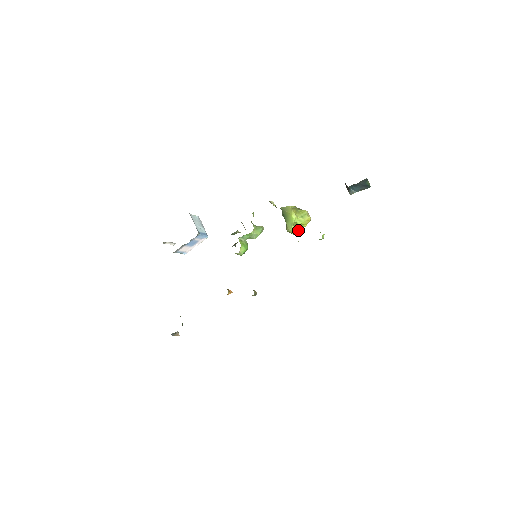
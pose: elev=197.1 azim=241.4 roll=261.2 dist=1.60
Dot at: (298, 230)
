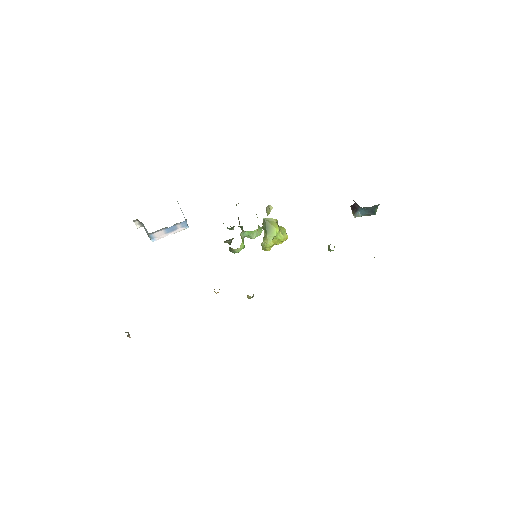
Dot at: (272, 246)
